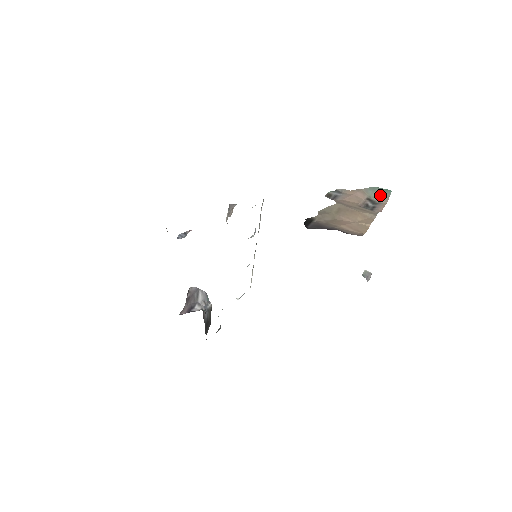
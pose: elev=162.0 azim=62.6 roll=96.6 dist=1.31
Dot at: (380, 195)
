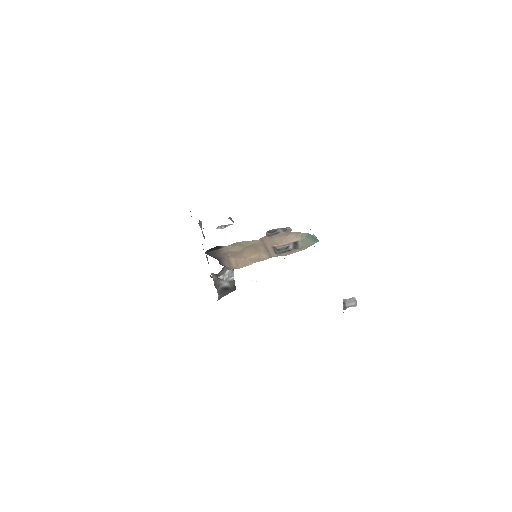
Dot at: (308, 242)
